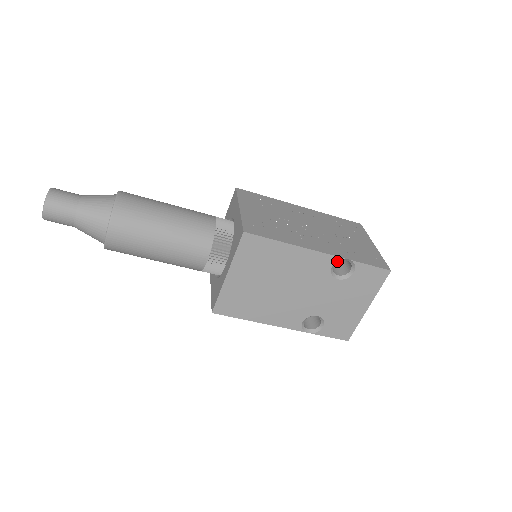
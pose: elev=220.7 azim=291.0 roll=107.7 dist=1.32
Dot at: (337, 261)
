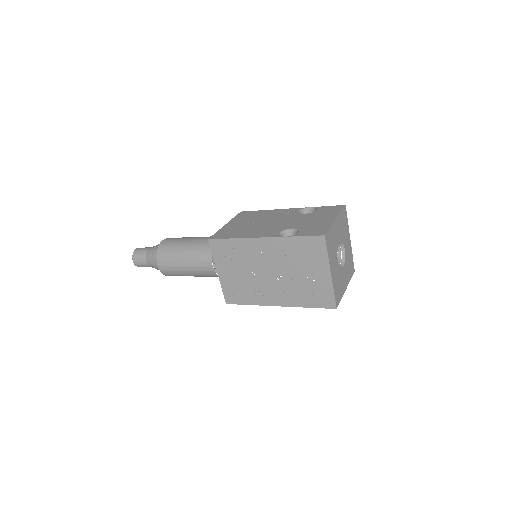
Dot at: occluded
